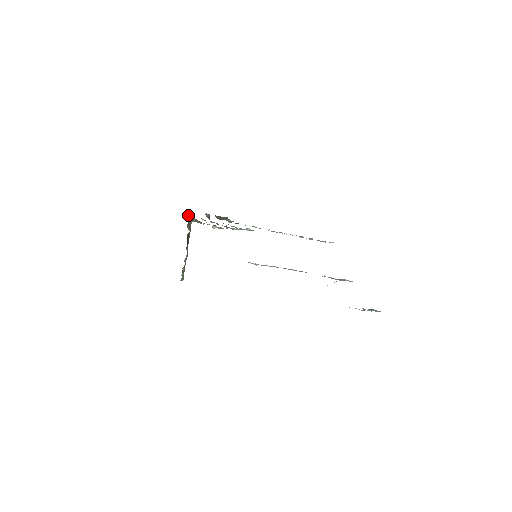
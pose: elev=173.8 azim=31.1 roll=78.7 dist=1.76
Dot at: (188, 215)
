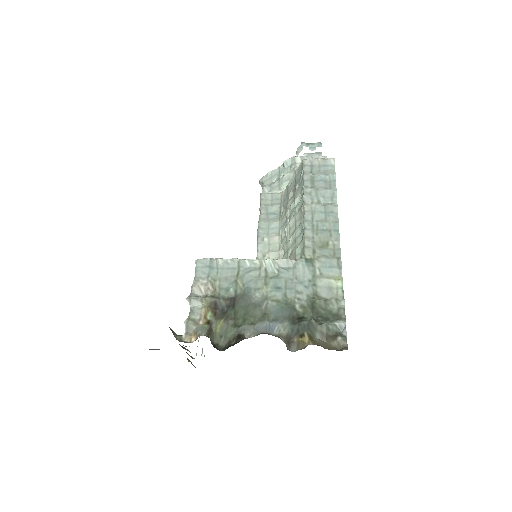
Dot at: occluded
